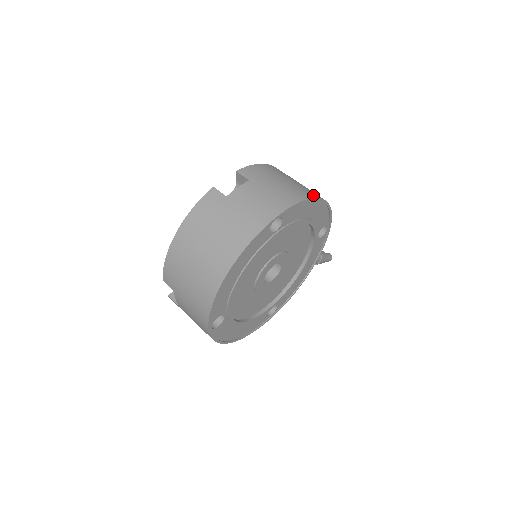
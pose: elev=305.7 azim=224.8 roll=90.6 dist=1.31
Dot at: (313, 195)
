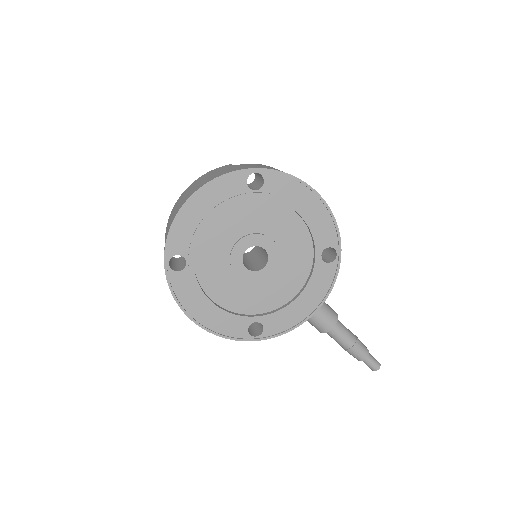
Dot at: (309, 186)
